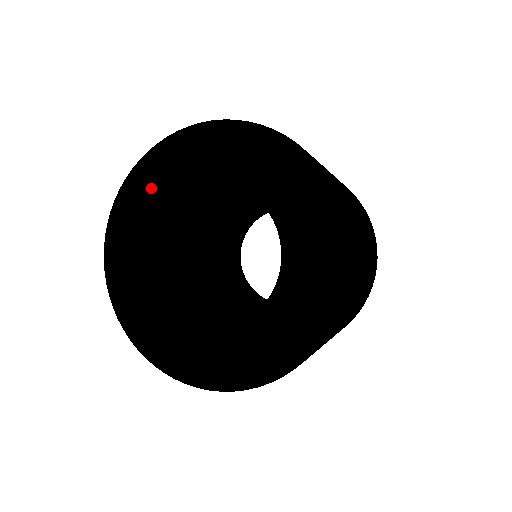
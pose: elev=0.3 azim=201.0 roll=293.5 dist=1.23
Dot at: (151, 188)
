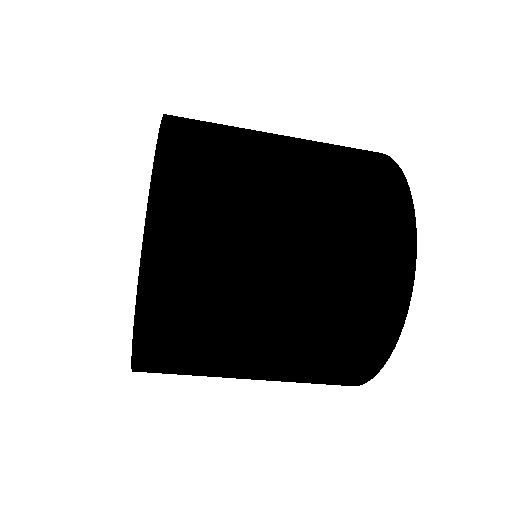
Dot at: occluded
